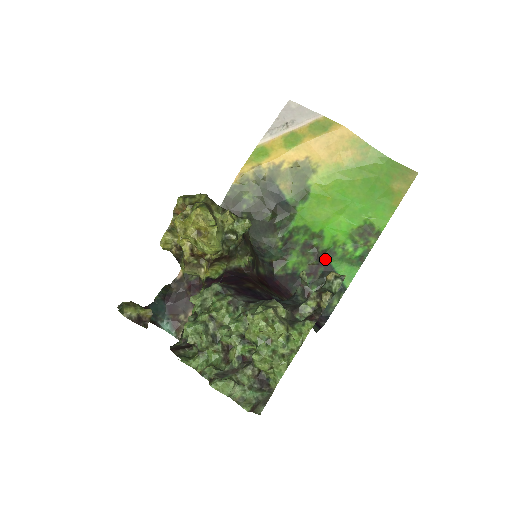
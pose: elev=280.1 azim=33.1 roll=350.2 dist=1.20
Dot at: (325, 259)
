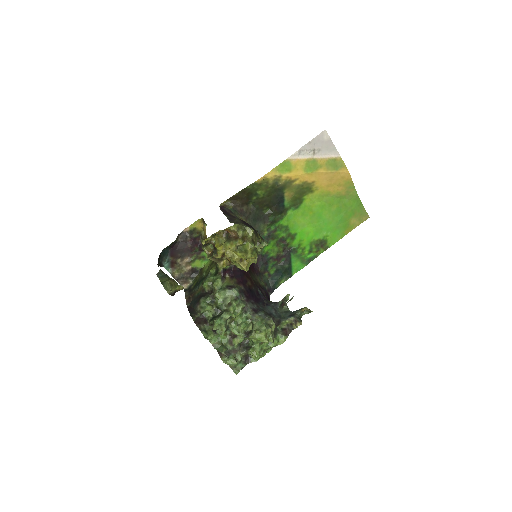
Dot at: (289, 254)
